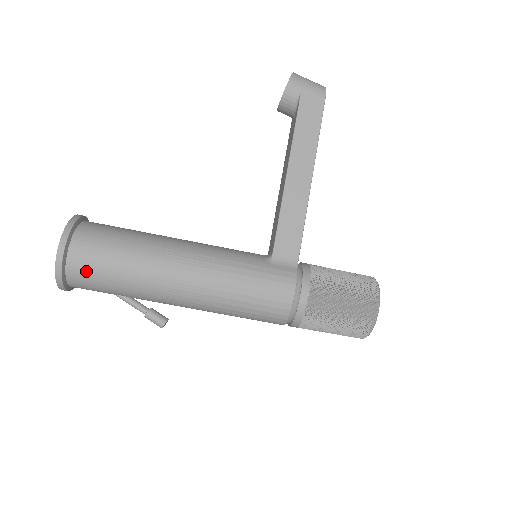
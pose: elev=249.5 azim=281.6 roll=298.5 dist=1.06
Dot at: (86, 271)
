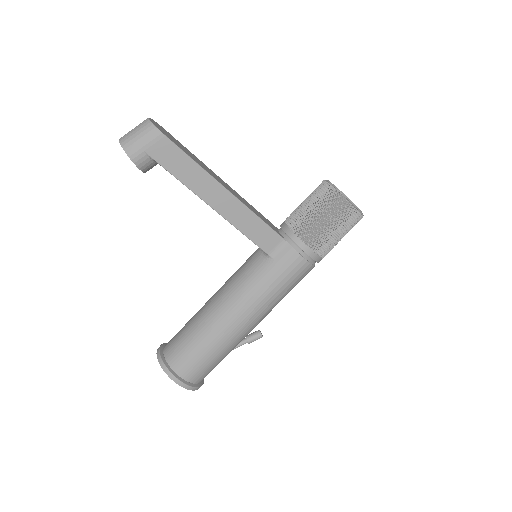
Dot at: (204, 374)
